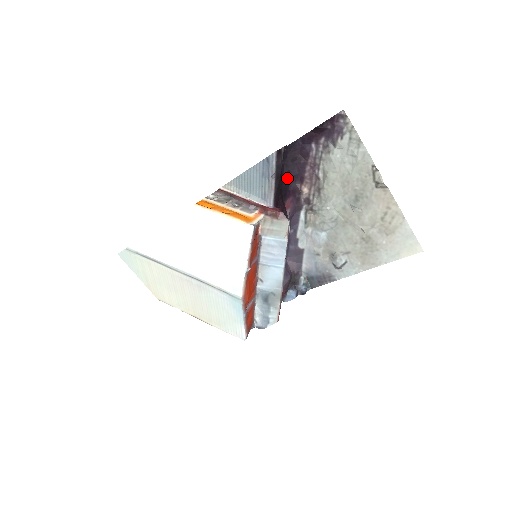
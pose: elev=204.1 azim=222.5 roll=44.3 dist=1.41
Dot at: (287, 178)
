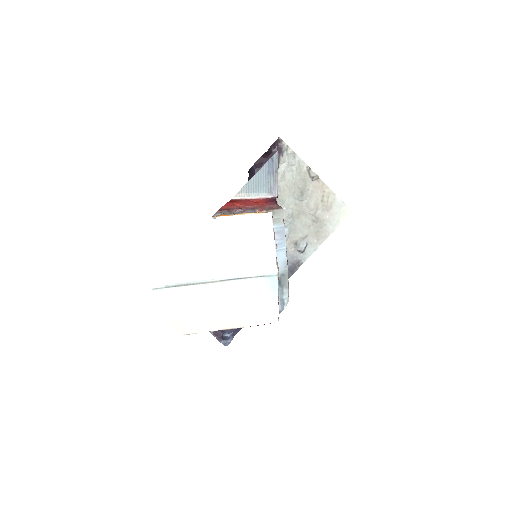
Dot at: occluded
